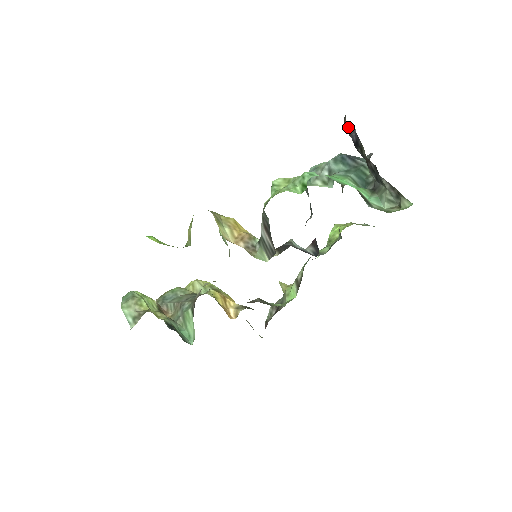
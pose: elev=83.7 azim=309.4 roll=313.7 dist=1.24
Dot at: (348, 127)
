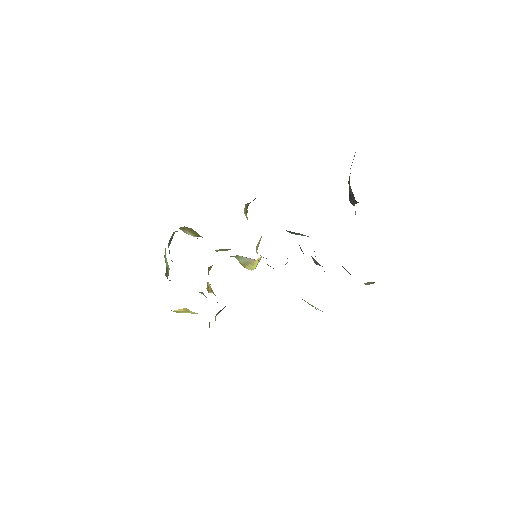
Dot at: occluded
